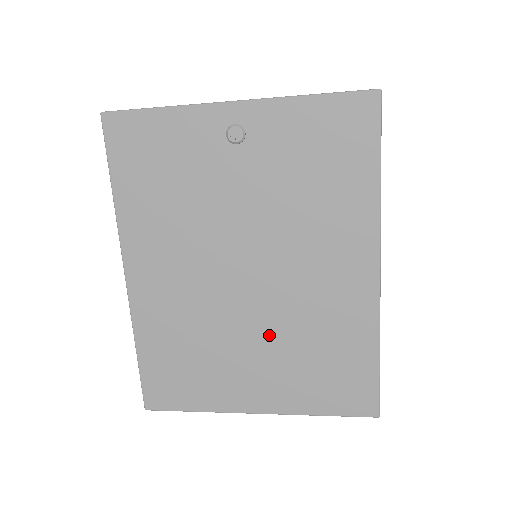
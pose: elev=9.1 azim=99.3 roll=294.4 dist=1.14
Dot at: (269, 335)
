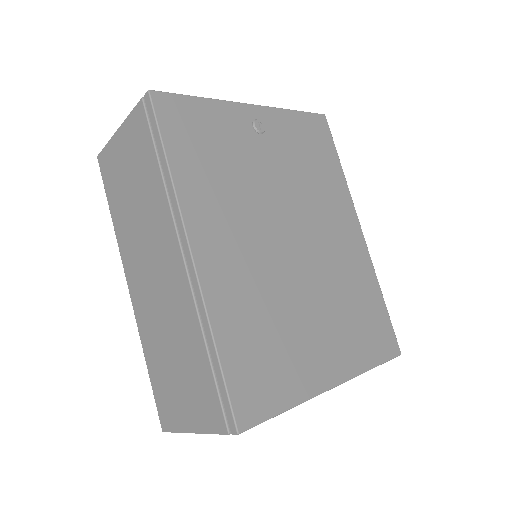
Dot at: (321, 296)
